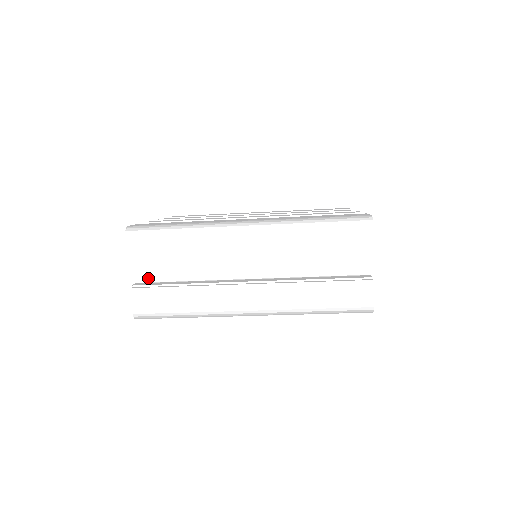
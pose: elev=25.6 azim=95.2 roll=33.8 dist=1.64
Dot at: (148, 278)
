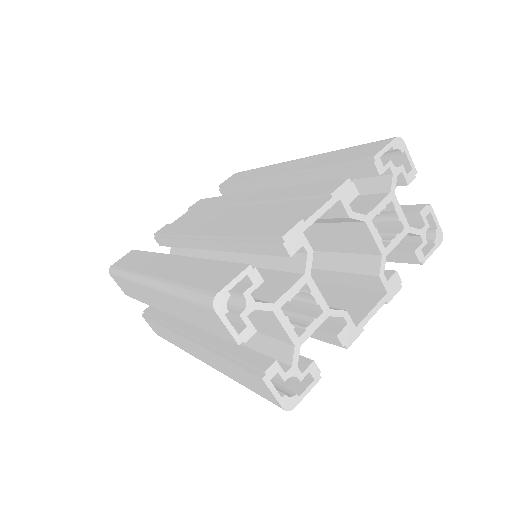
Dot at: occluded
